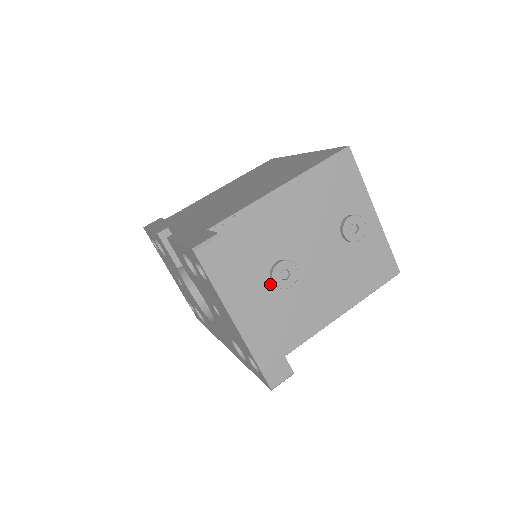
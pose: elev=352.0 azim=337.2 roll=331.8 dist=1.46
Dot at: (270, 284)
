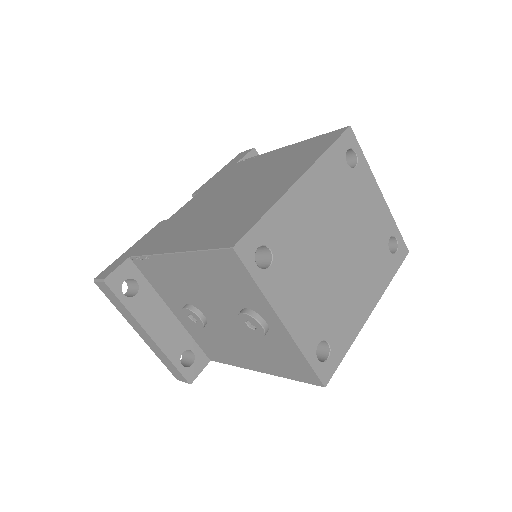
Dot at: occluded
